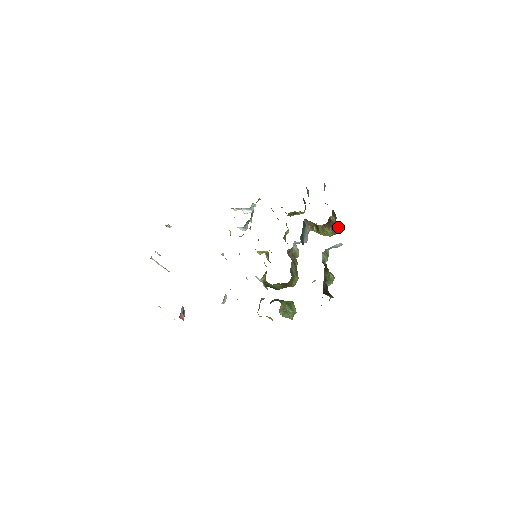
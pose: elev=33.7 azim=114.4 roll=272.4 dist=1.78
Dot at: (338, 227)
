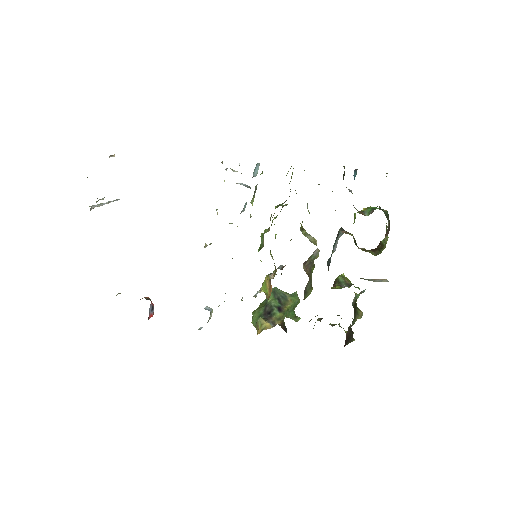
Dot at: (387, 239)
